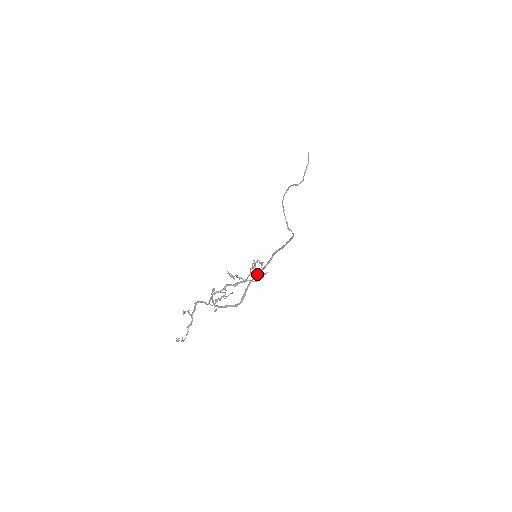
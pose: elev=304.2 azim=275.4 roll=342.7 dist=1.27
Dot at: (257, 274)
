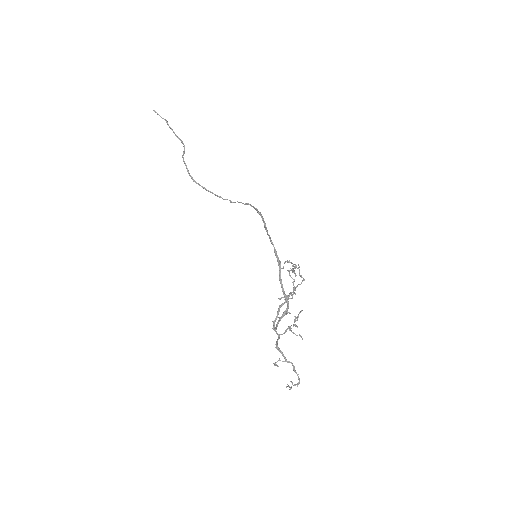
Dot at: (280, 271)
